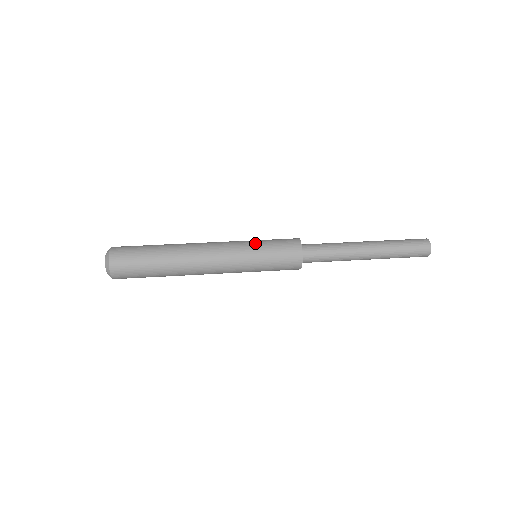
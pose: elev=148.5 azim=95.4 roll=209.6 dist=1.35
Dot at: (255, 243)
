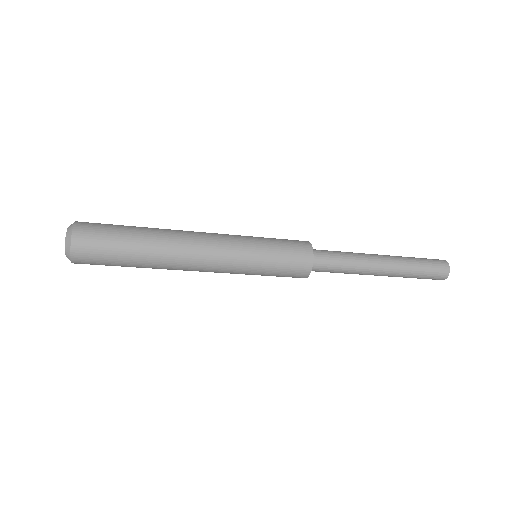
Dot at: occluded
